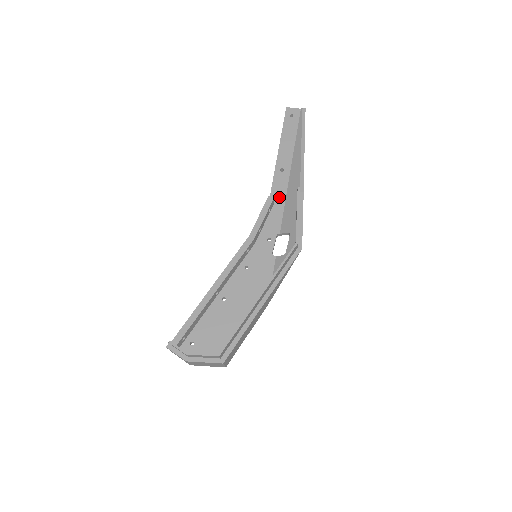
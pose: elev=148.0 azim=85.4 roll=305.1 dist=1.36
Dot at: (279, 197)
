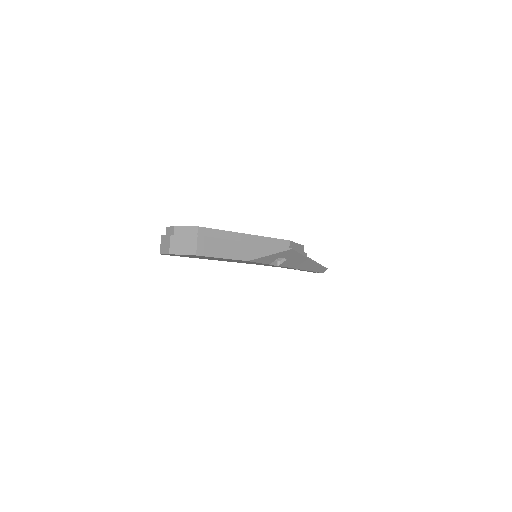
Dot at: occluded
